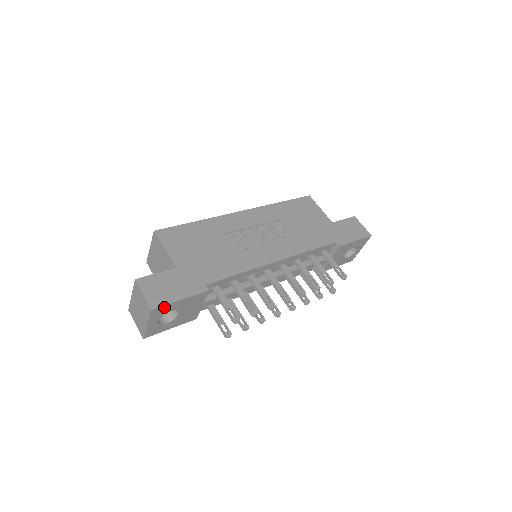
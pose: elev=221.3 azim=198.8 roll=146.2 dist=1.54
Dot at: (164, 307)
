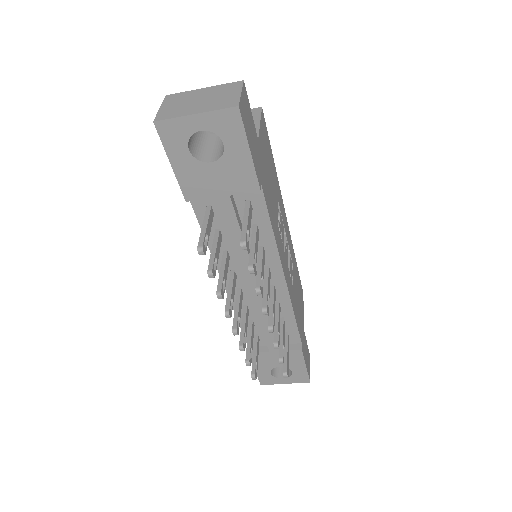
Dot at: (238, 127)
